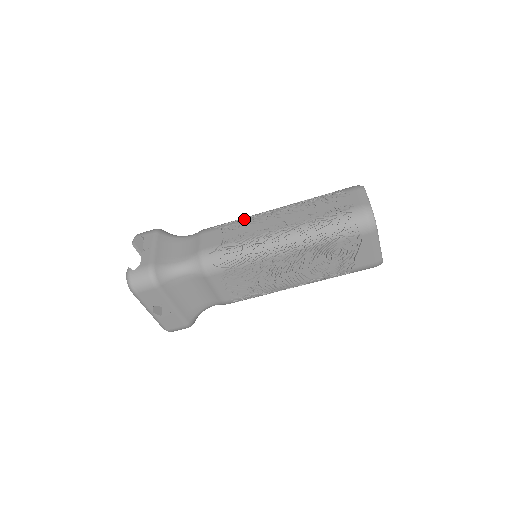
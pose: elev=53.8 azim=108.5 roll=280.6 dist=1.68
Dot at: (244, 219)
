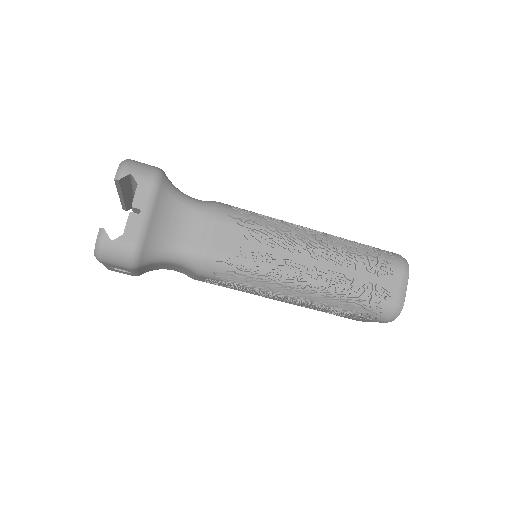
Dot at: (274, 230)
